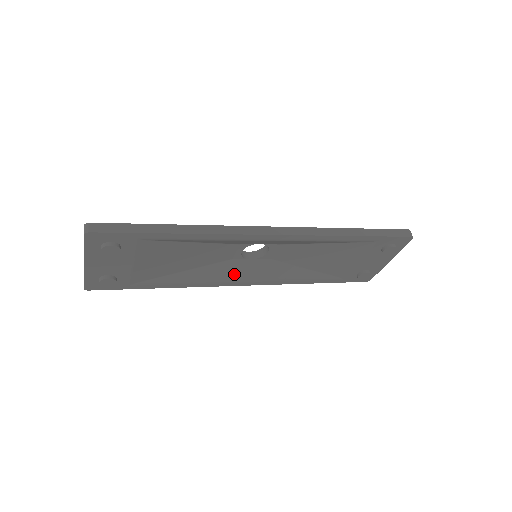
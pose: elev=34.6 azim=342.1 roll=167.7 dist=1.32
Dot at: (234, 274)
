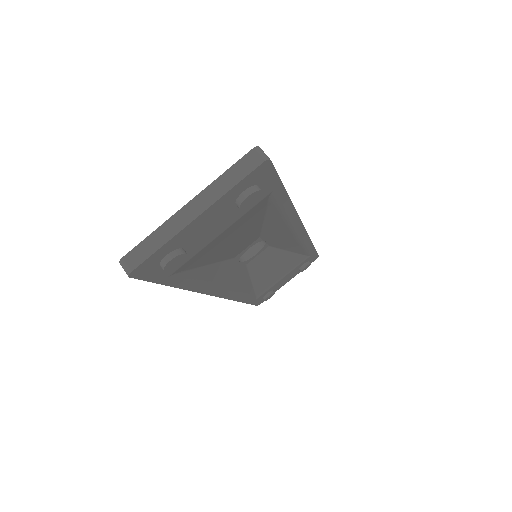
Dot at: (226, 279)
